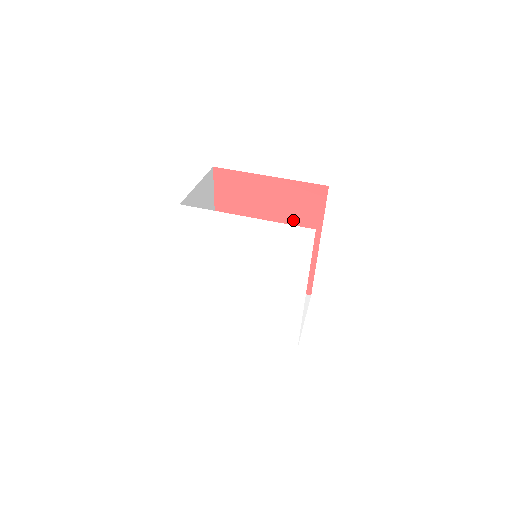
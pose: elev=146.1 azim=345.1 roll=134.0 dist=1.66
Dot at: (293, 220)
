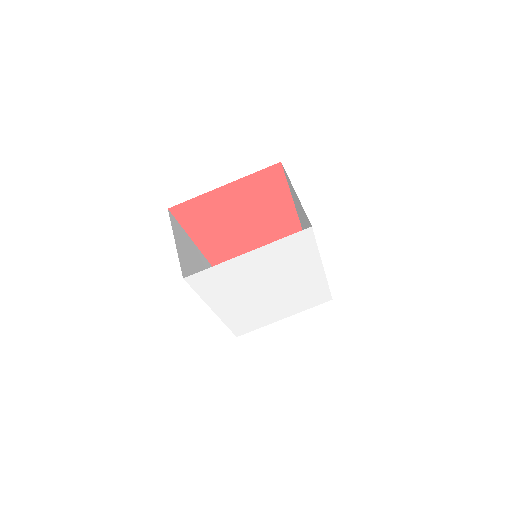
Dot at: (263, 203)
